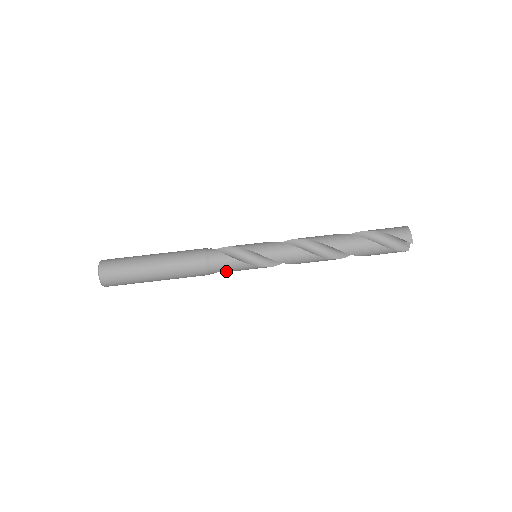
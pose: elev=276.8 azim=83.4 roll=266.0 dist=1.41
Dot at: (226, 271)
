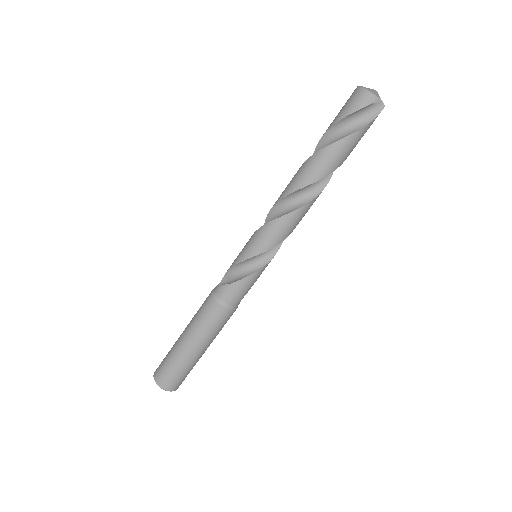
Dot at: (246, 293)
